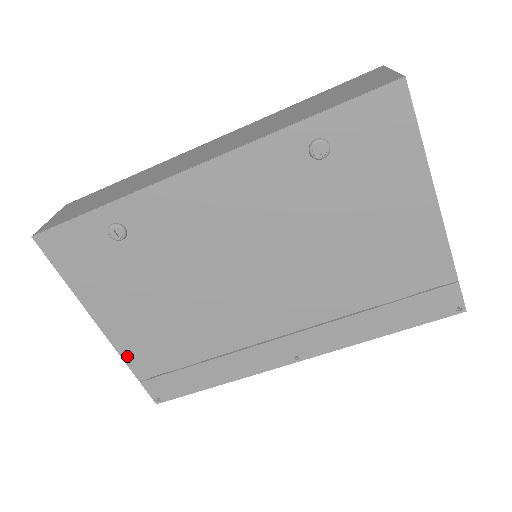
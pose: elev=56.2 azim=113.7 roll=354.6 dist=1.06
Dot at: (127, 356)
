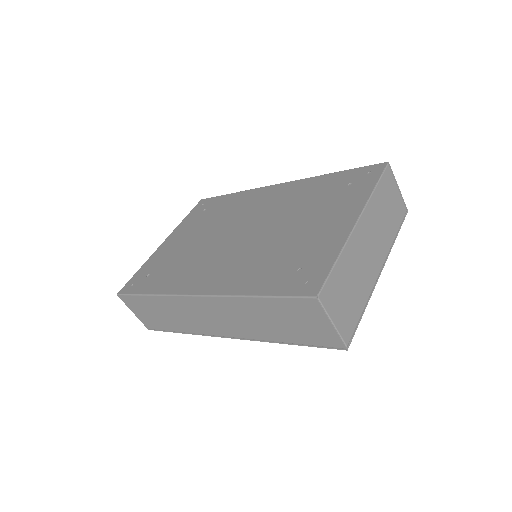
Dot at: occluded
